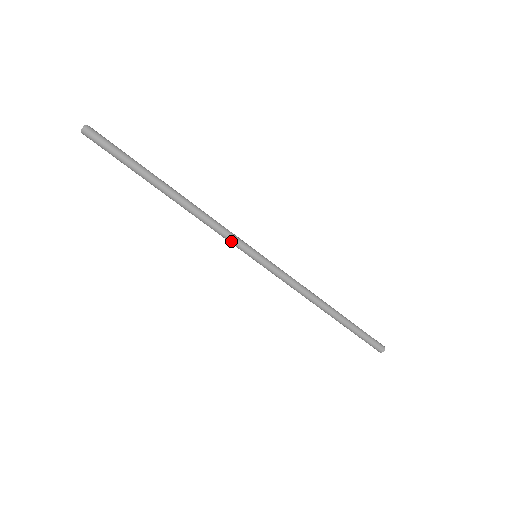
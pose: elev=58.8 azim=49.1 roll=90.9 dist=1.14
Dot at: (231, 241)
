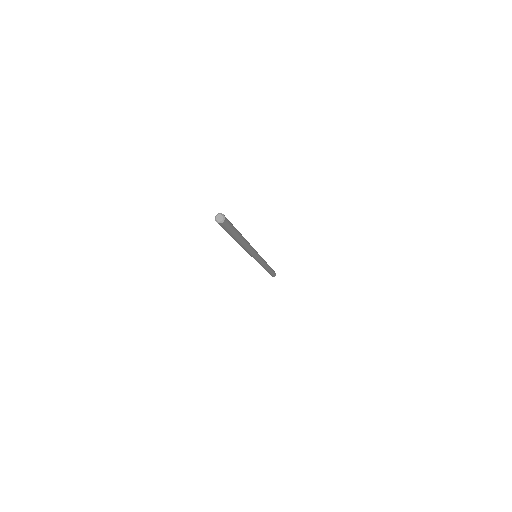
Dot at: (250, 255)
